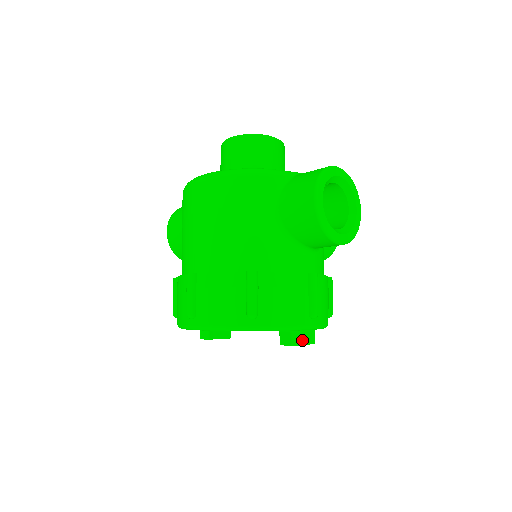
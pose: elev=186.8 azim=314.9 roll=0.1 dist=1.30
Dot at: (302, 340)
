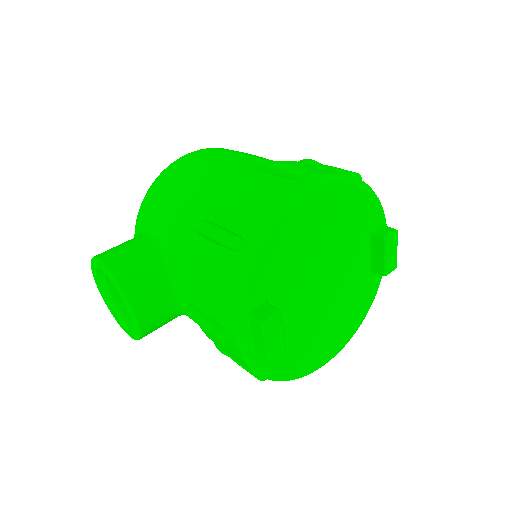
Dot at: occluded
